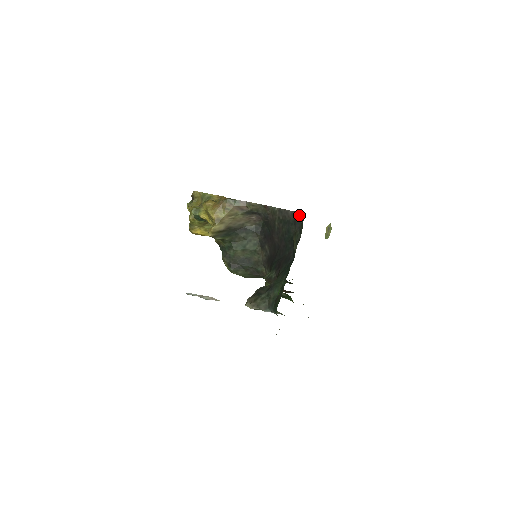
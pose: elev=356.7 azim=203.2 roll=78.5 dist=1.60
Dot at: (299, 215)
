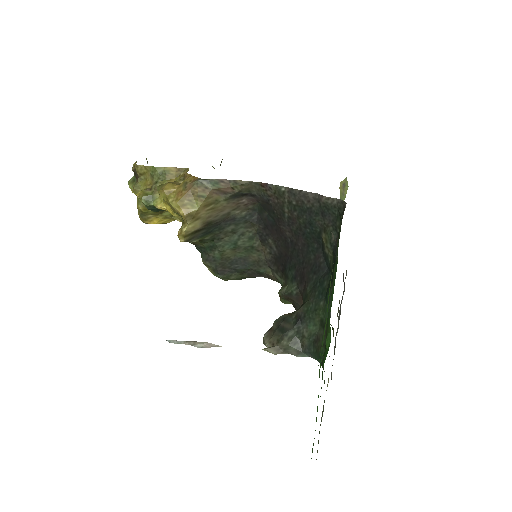
Dot at: (331, 202)
